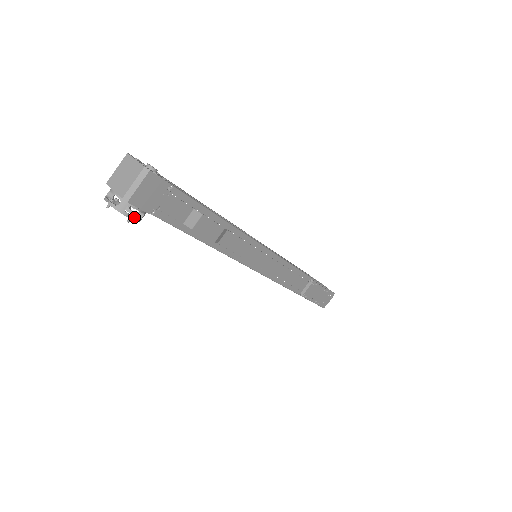
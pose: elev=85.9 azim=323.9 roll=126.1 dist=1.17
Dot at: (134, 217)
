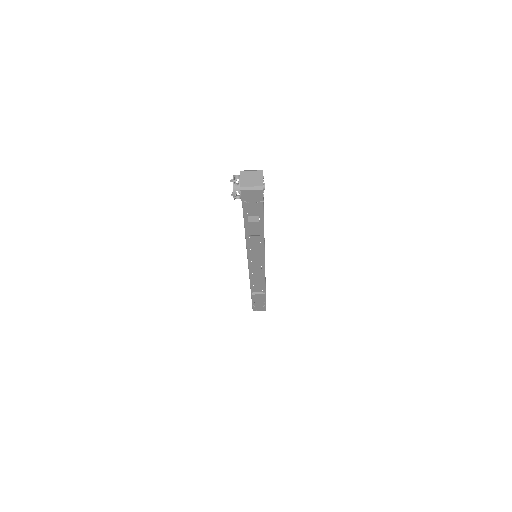
Dot at: (235, 197)
